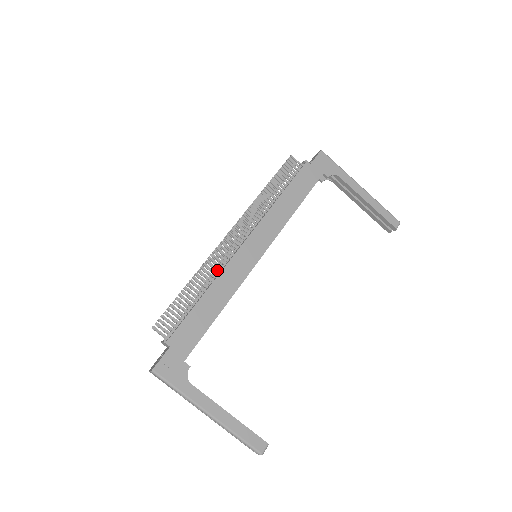
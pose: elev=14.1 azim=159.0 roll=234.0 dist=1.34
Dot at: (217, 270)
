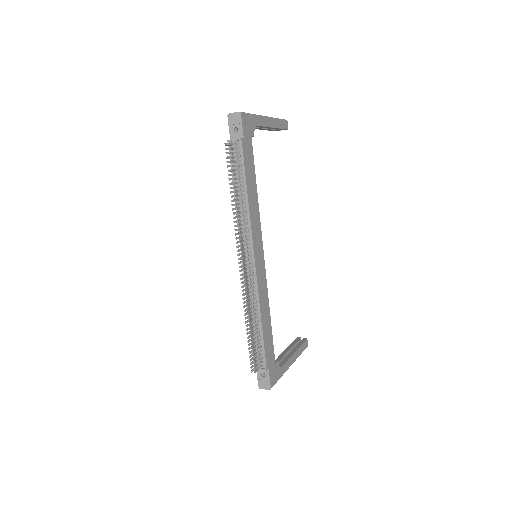
Dot at: (248, 295)
